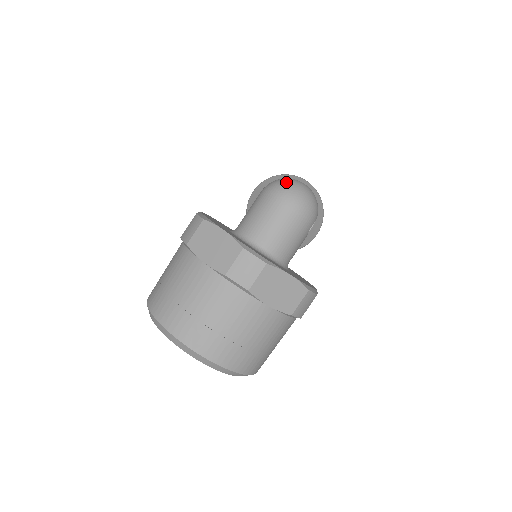
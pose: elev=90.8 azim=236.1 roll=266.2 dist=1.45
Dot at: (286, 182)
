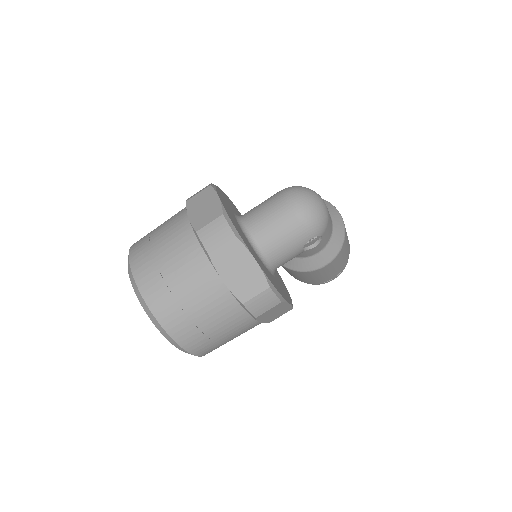
Dot at: (304, 188)
